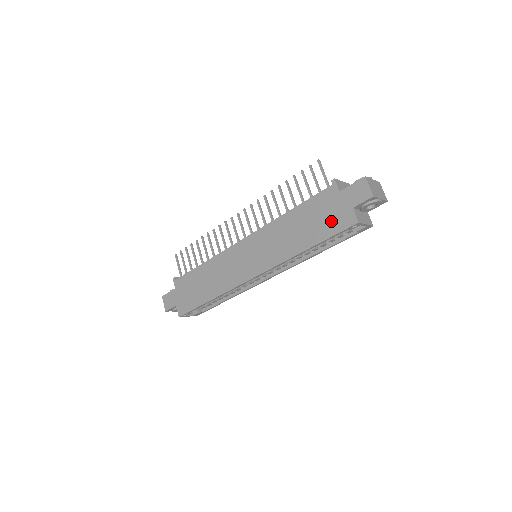
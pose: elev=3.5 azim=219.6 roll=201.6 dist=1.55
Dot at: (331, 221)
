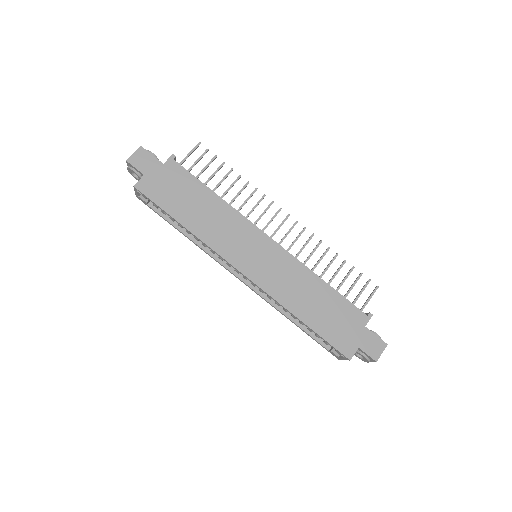
Dot at: (338, 332)
